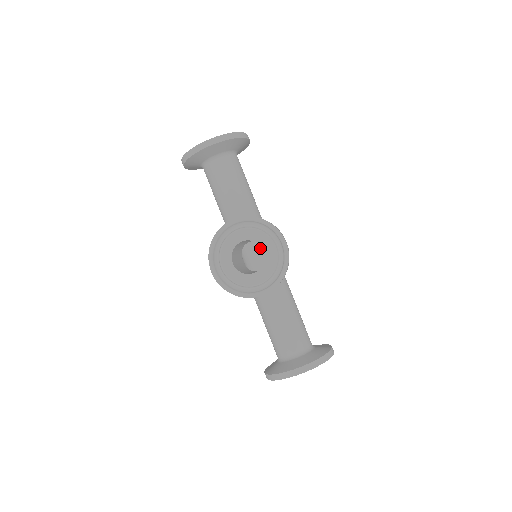
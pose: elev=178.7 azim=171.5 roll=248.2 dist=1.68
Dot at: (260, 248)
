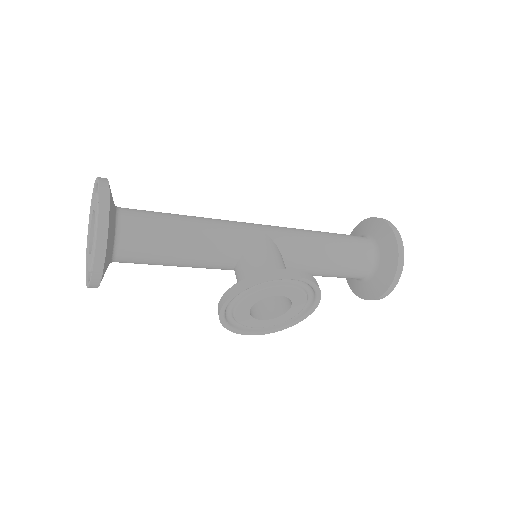
Dot at: occluded
